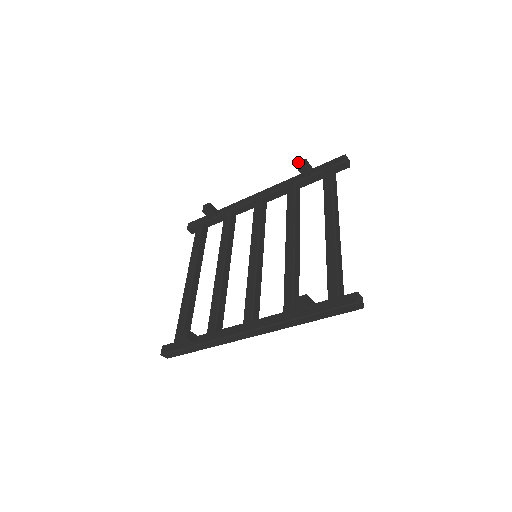
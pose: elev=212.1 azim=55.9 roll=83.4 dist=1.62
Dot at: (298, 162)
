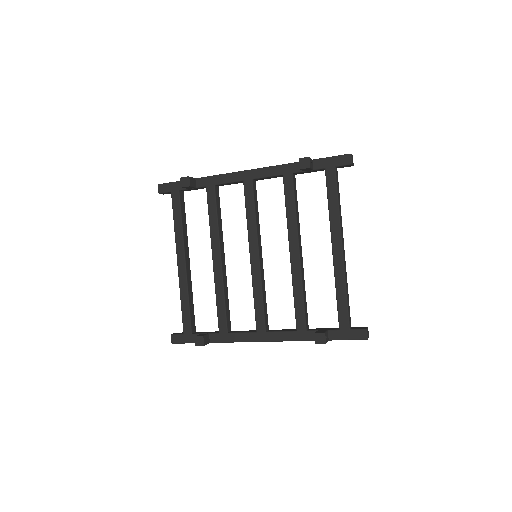
Dot at: (300, 158)
